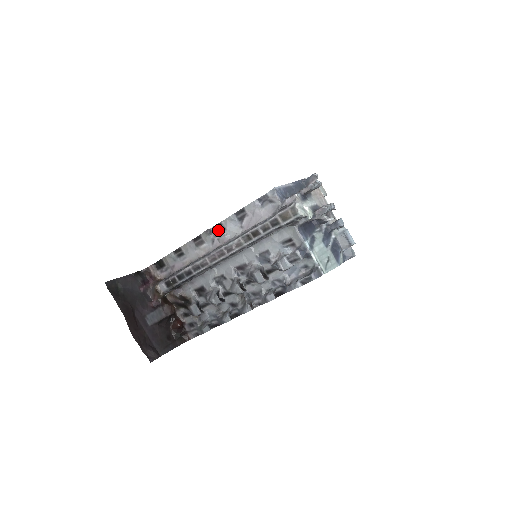
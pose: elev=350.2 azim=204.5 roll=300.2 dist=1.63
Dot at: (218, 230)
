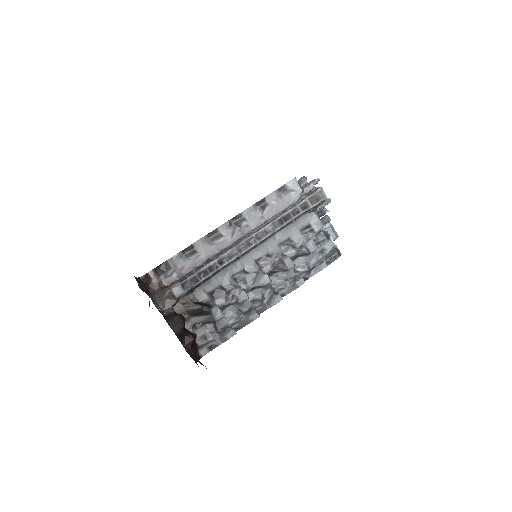
Dot at: (237, 222)
